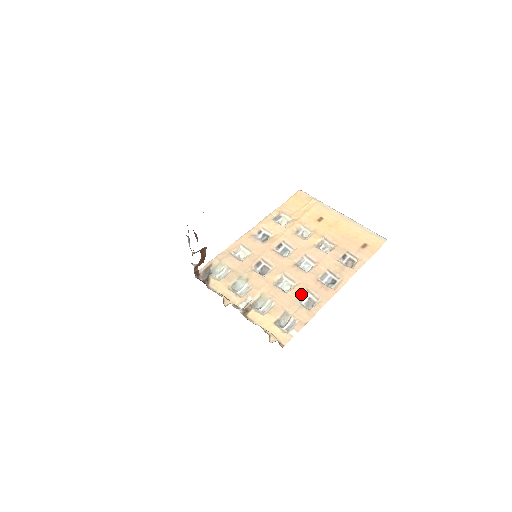
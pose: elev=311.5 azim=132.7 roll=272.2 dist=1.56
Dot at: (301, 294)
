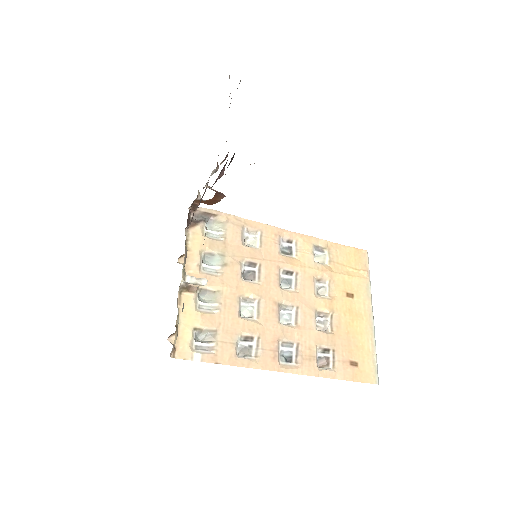
Dot at: (249, 334)
